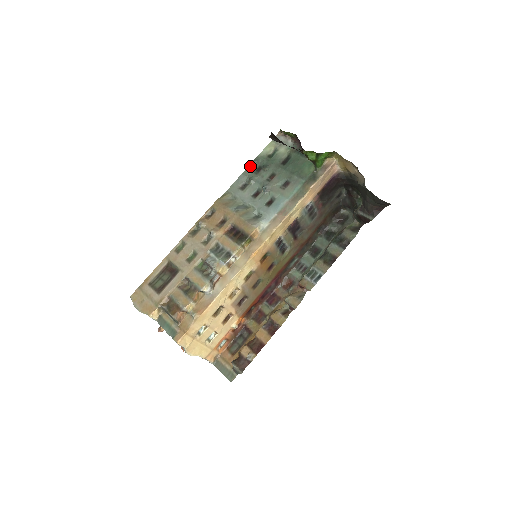
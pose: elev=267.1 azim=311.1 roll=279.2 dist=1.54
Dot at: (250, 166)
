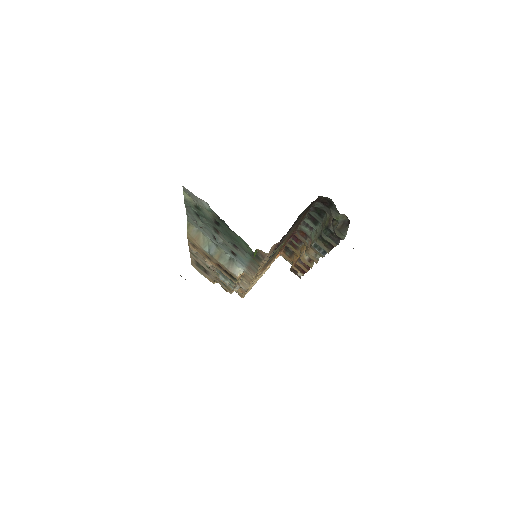
Dot at: (186, 208)
